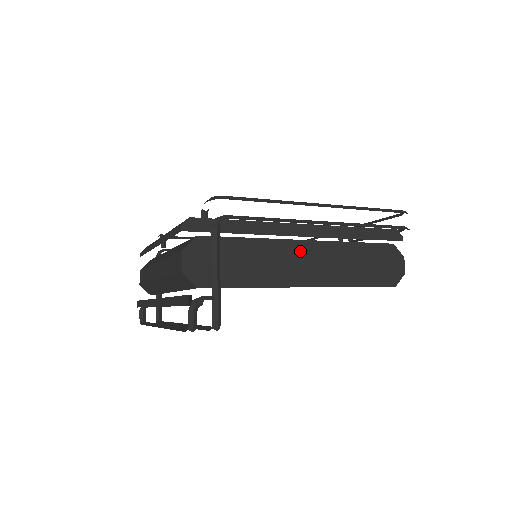
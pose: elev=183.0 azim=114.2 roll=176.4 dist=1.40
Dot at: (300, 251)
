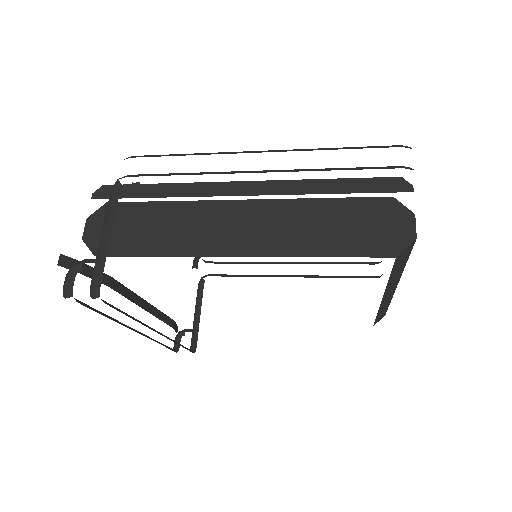
Dot at: (232, 213)
